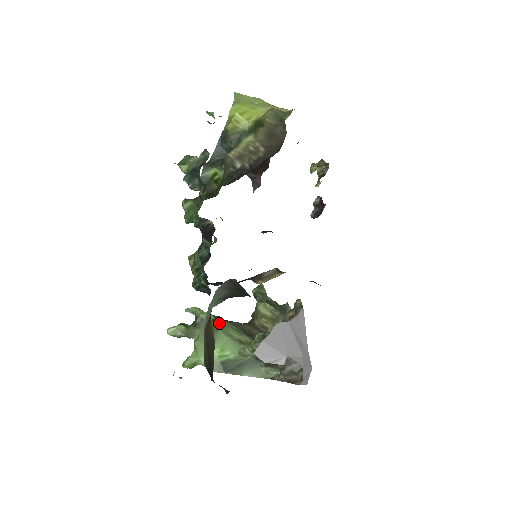
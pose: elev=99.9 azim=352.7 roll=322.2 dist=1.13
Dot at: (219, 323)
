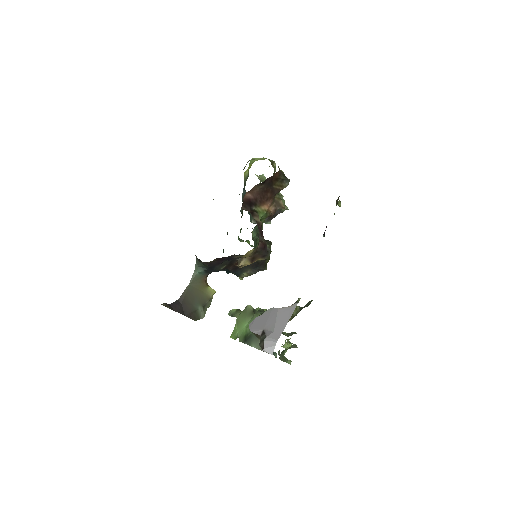
Dot at: (258, 313)
